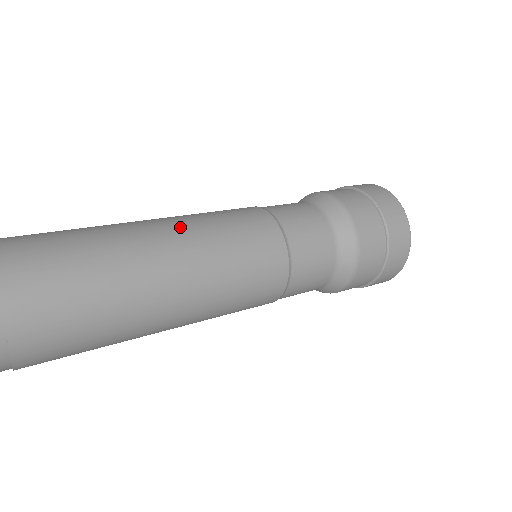
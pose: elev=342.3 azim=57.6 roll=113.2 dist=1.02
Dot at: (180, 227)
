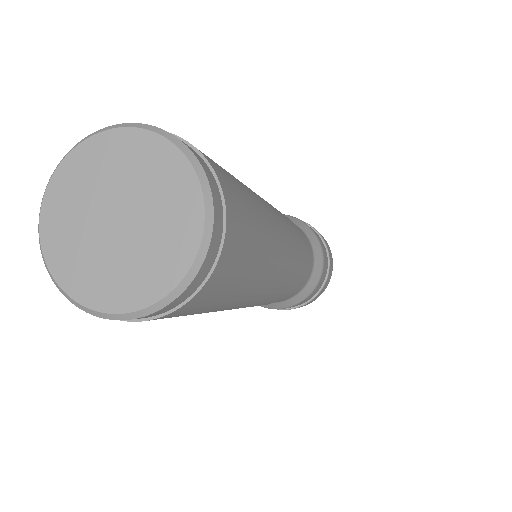
Dot at: (278, 215)
